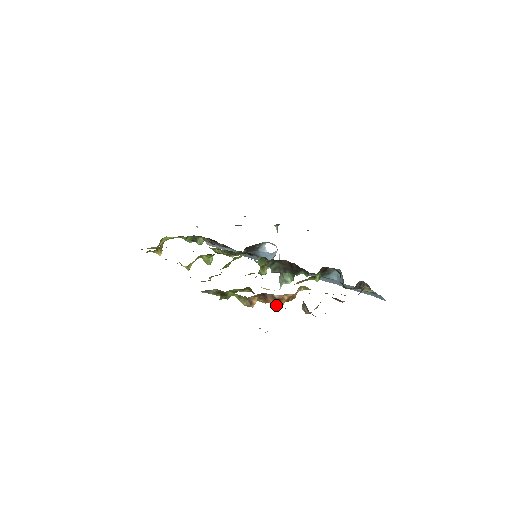
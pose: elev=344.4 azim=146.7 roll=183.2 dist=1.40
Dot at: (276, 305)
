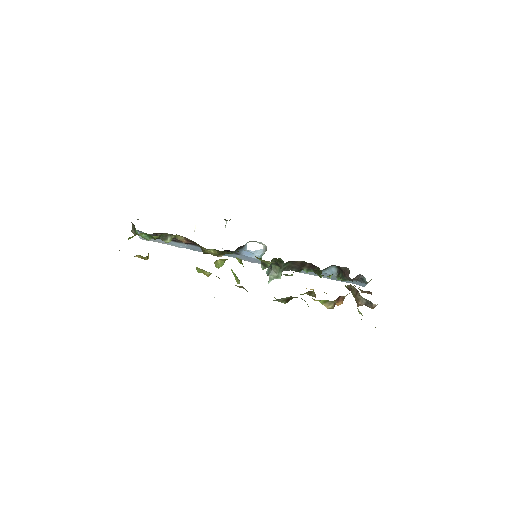
Dot at: (341, 303)
